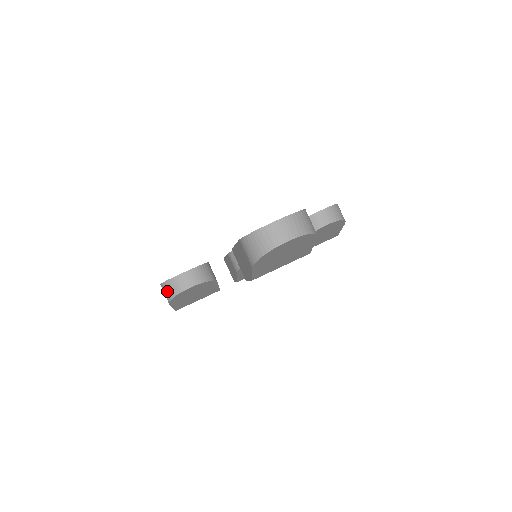
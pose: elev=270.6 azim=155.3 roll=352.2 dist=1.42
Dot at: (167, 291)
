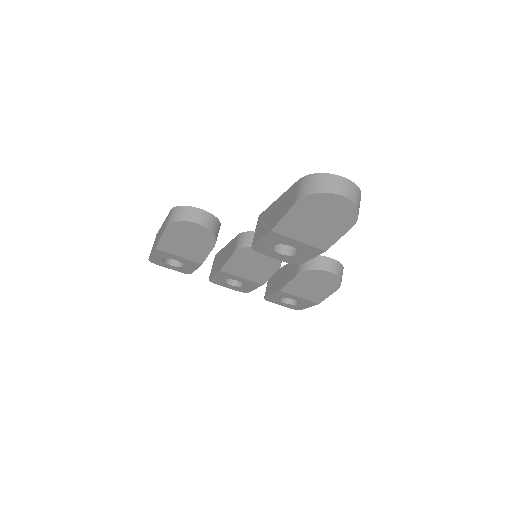
Dot at: (176, 214)
